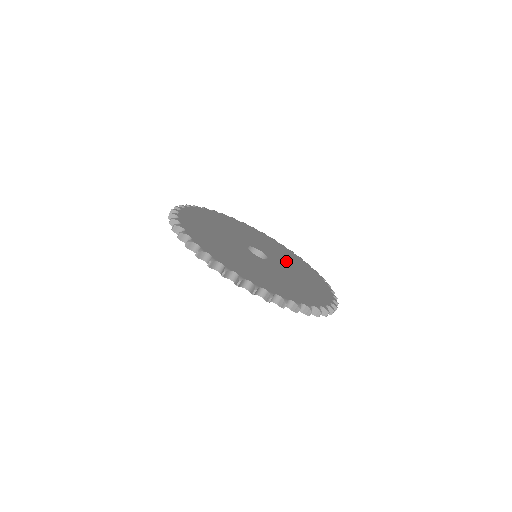
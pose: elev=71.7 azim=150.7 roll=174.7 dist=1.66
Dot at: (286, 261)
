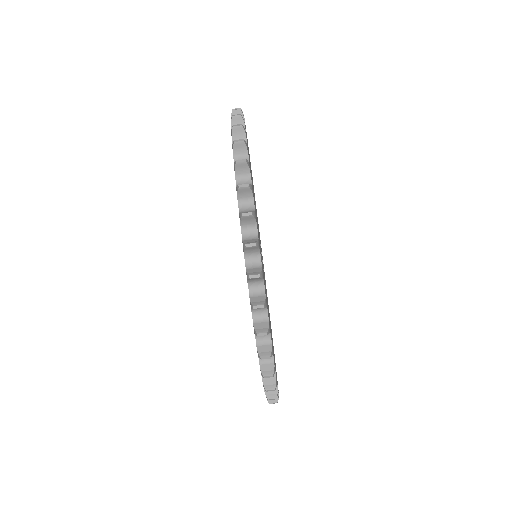
Dot at: occluded
